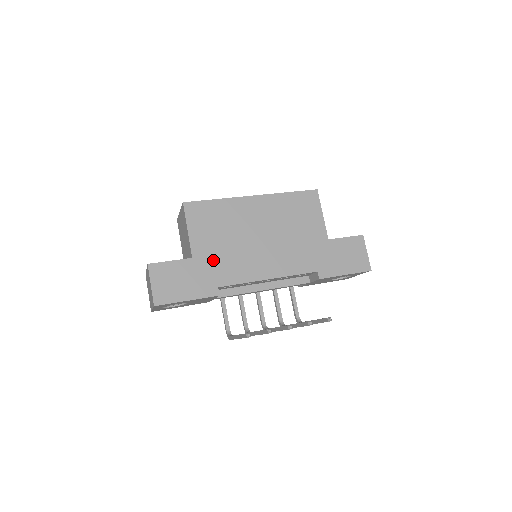
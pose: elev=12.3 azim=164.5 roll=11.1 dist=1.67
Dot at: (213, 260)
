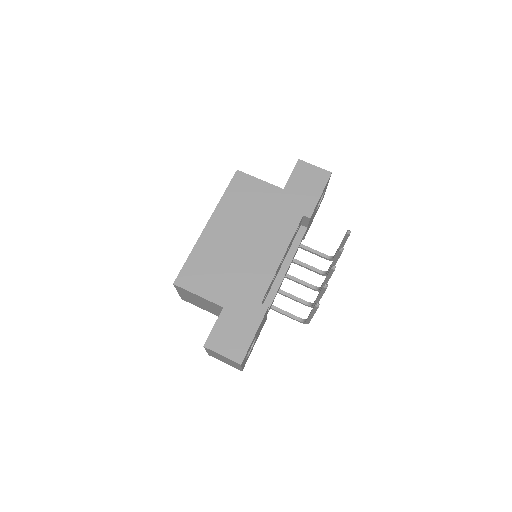
Dot at: (236, 292)
